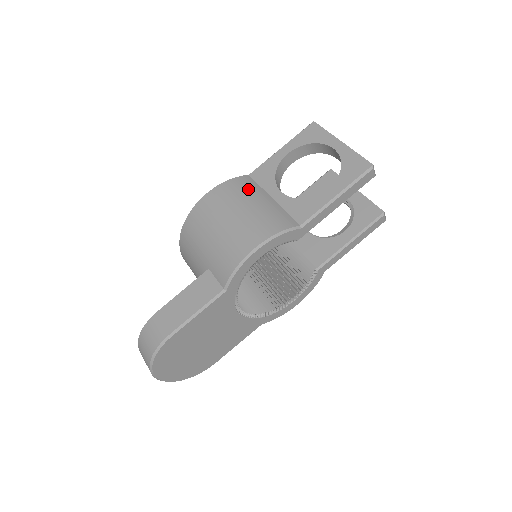
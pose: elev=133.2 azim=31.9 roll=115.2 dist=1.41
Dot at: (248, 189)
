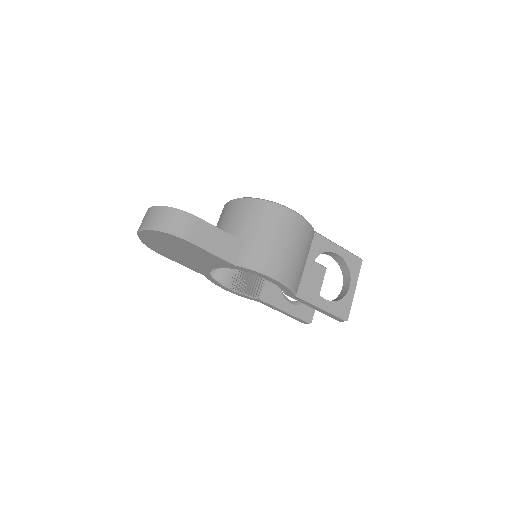
Dot at: (308, 242)
